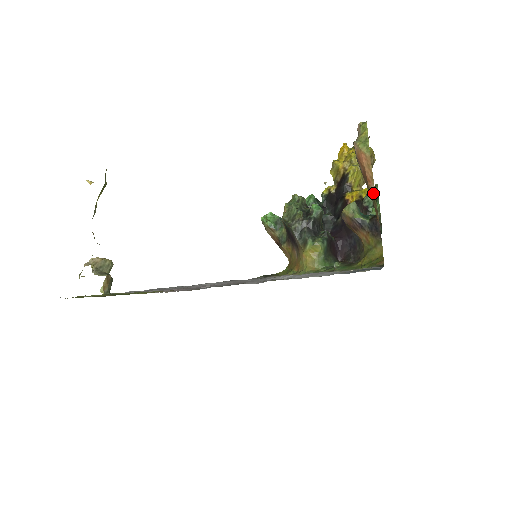
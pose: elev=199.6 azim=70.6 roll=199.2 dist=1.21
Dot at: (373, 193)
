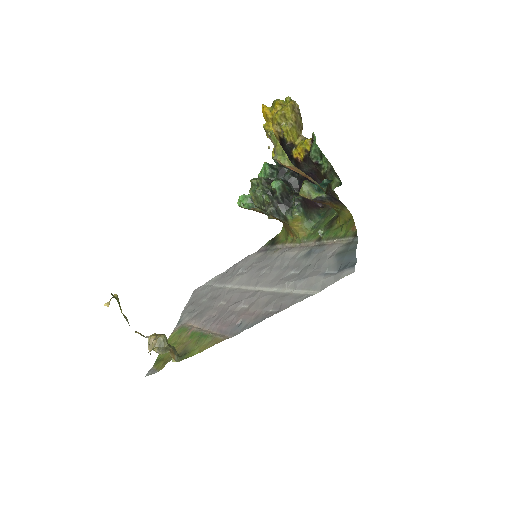
Dot at: (315, 183)
